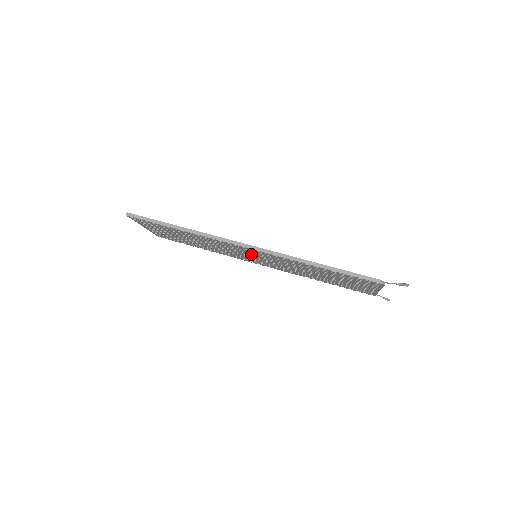
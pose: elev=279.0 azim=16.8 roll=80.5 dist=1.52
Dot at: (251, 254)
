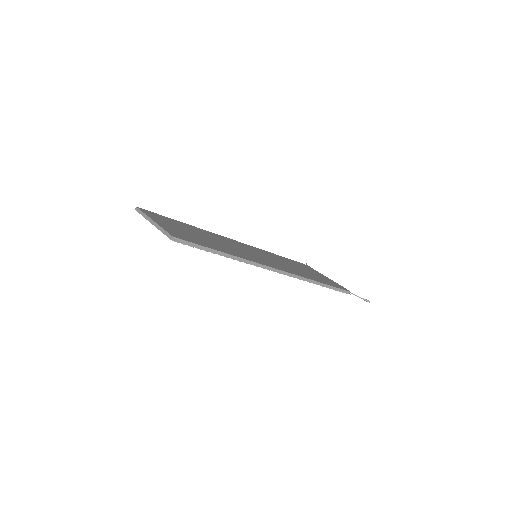
Dot at: occluded
